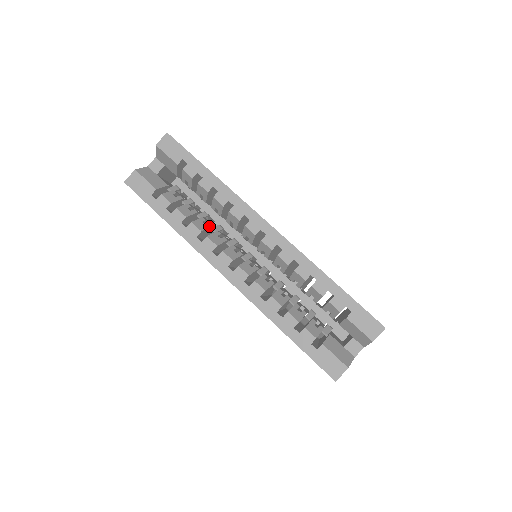
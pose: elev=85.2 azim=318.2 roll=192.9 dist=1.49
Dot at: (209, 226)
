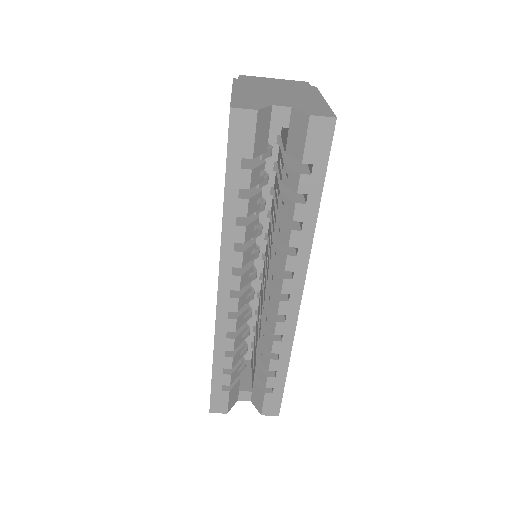
Dot at: (255, 234)
